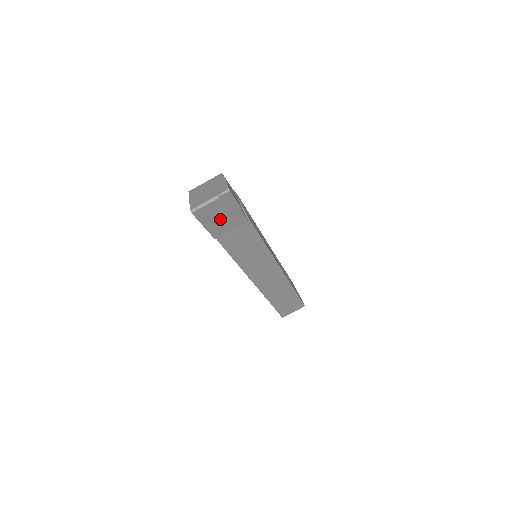
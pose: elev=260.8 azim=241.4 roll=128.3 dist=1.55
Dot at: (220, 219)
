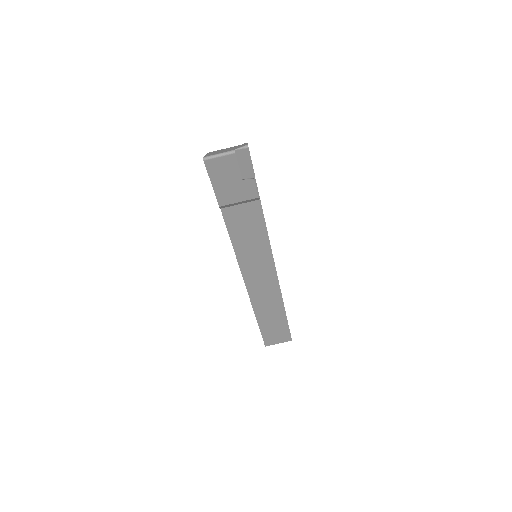
Dot at: (230, 182)
